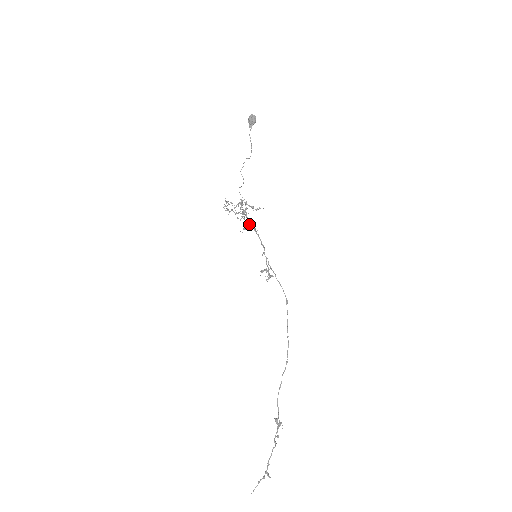
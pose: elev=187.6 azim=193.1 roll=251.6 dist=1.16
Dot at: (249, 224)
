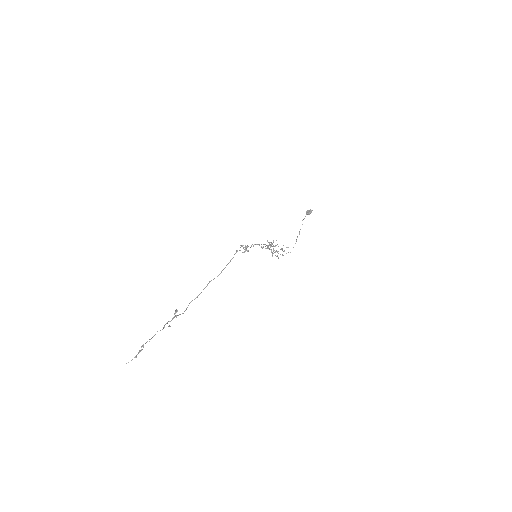
Dot at: (267, 245)
